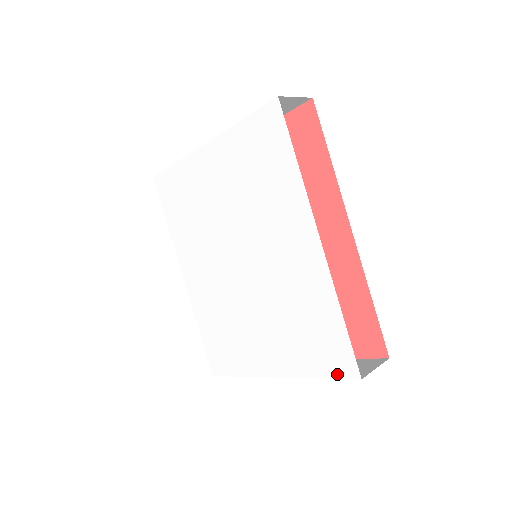
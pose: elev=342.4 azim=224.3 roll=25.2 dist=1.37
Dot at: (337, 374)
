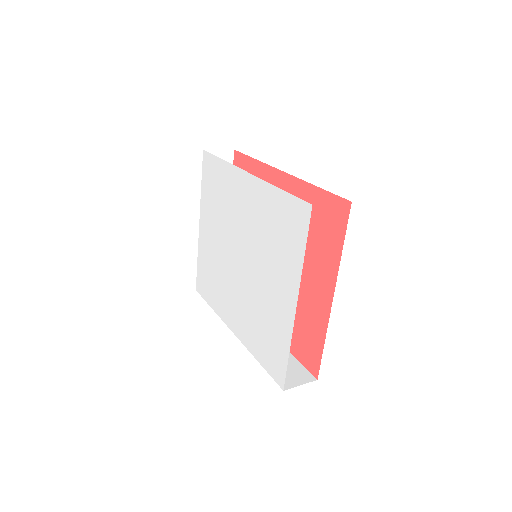
Dot at: (306, 228)
